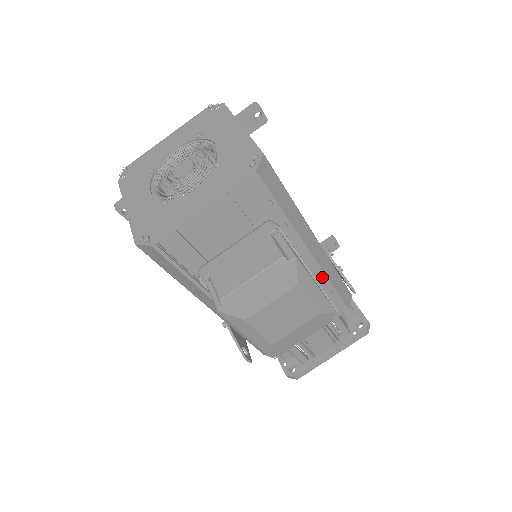
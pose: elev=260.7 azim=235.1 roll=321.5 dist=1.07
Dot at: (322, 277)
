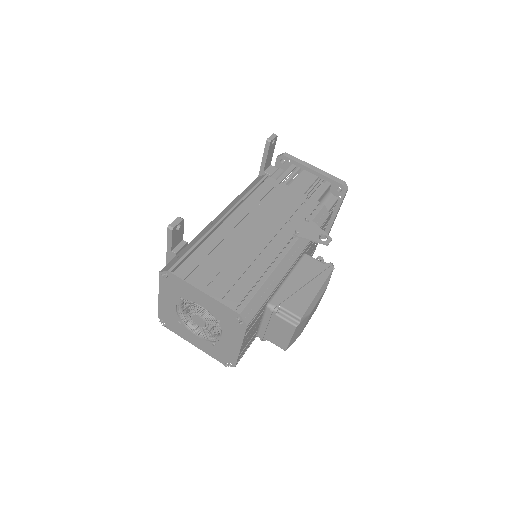
Dot at: occluded
